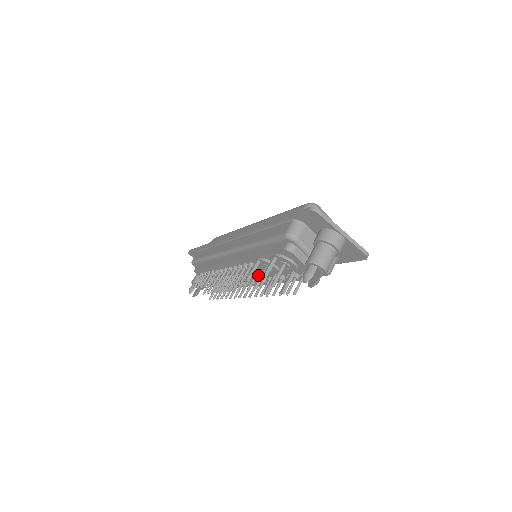
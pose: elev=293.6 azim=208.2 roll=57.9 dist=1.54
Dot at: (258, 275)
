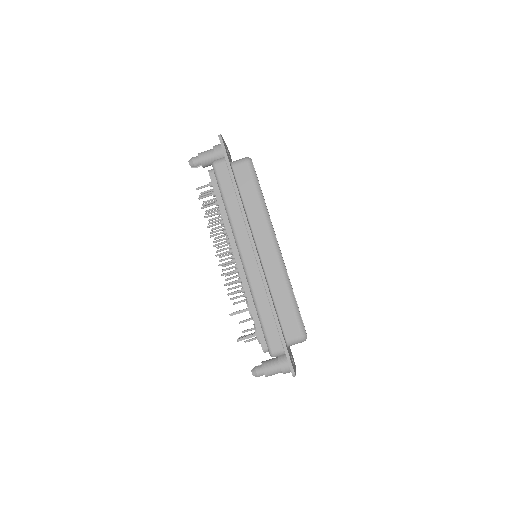
Dot at: occluded
